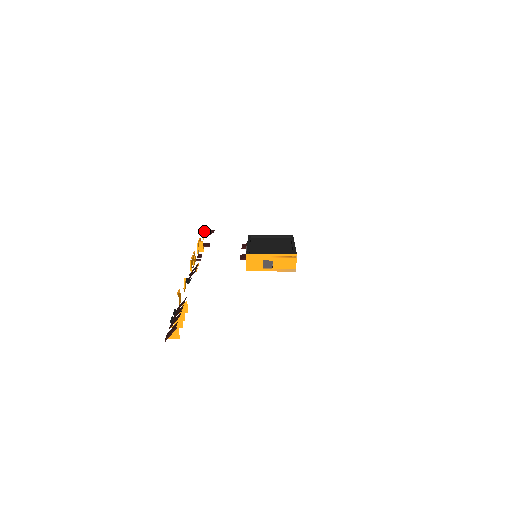
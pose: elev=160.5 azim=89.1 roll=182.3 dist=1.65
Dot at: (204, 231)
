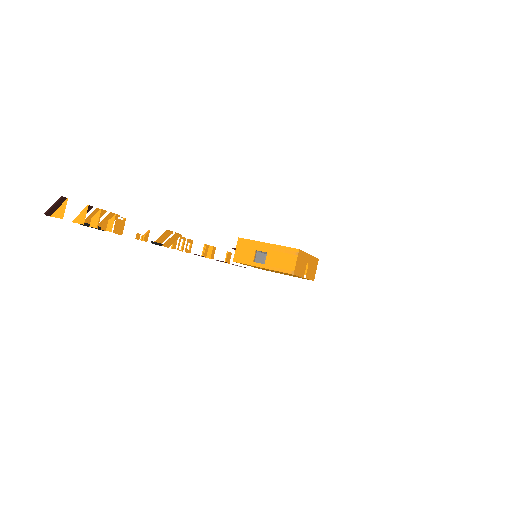
Dot at: (230, 256)
